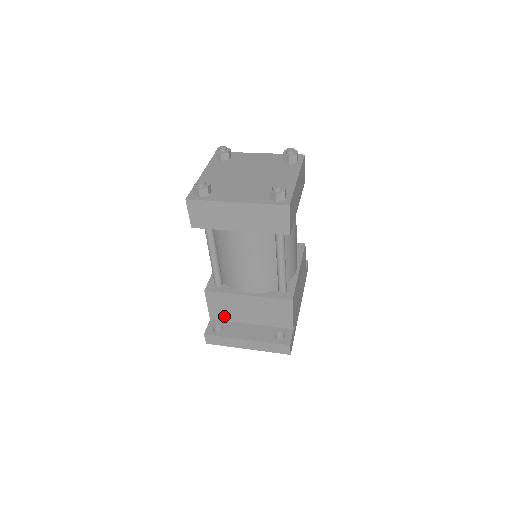
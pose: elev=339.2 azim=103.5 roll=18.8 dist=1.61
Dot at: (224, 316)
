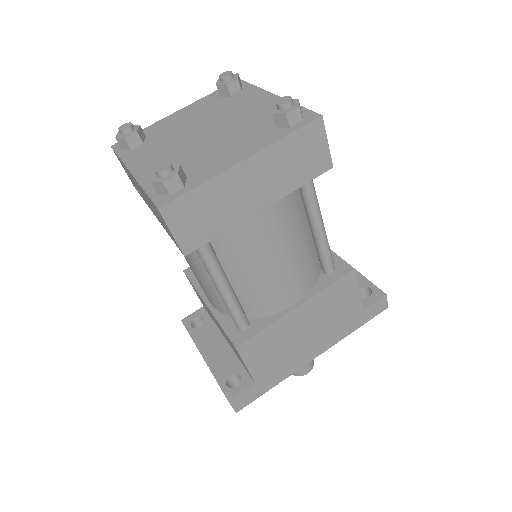
Dot at: (208, 312)
